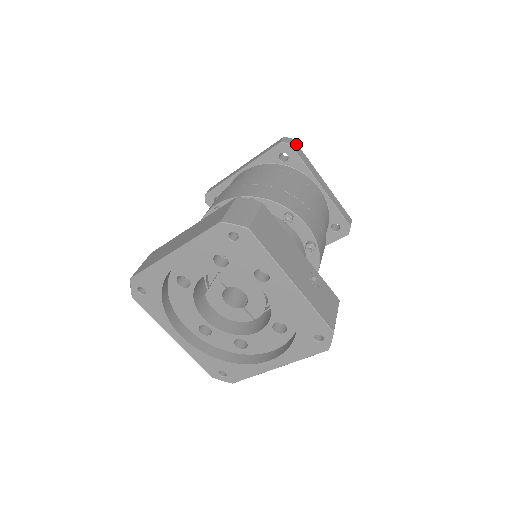
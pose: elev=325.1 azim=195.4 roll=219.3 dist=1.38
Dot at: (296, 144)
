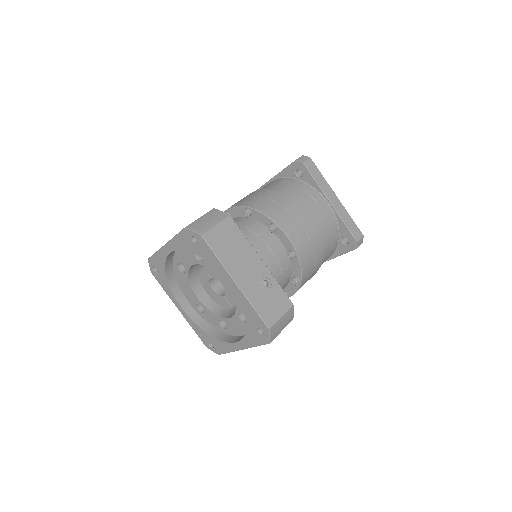
Dot at: (312, 162)
